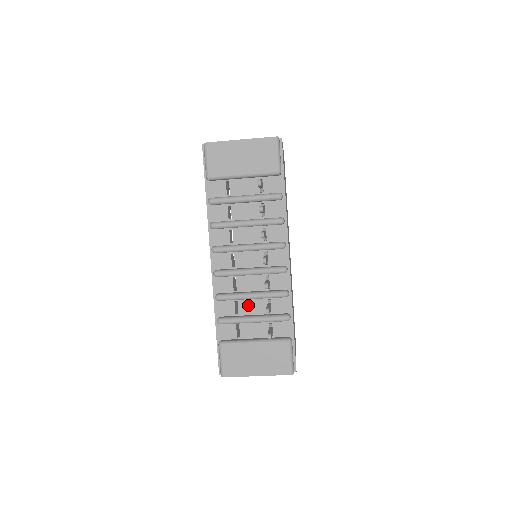
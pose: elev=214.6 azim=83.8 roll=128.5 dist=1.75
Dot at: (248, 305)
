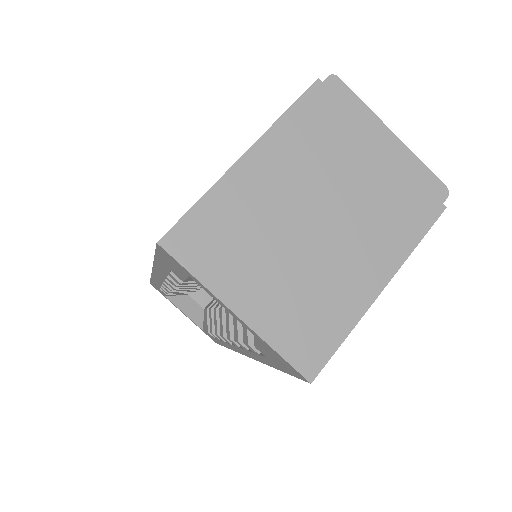
Dot at: occluded
